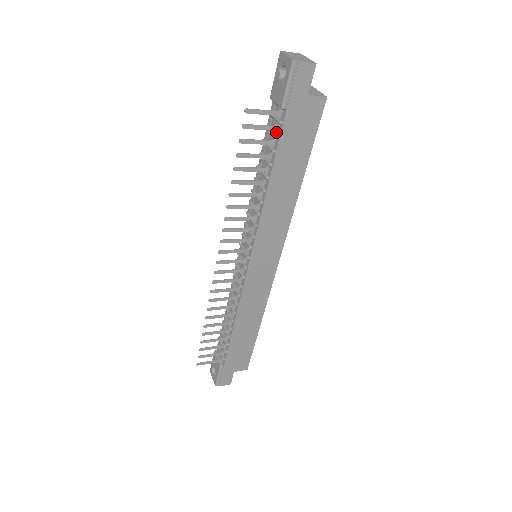
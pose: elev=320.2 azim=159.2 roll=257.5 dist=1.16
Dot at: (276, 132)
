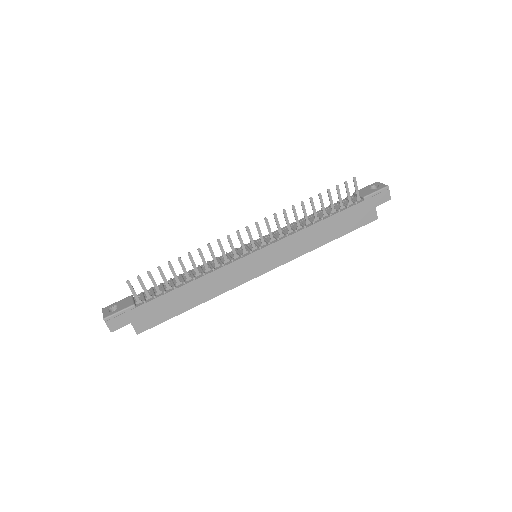
Dot at: (349, 204)
